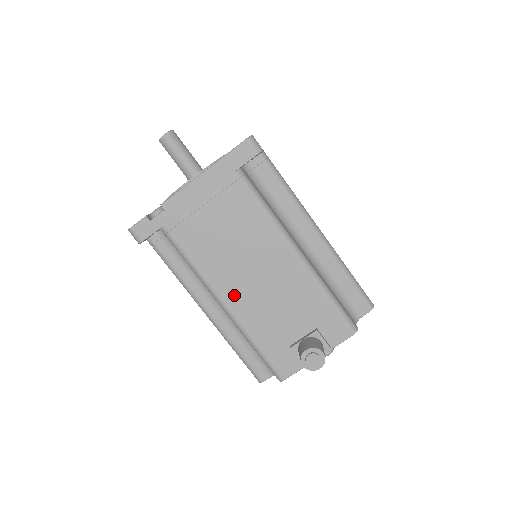
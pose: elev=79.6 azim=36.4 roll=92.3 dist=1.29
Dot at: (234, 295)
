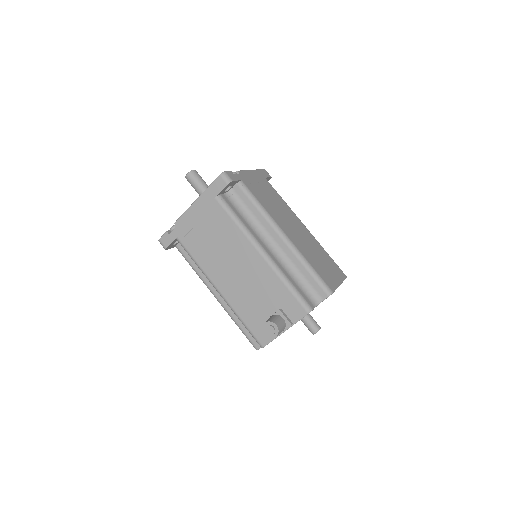
Dot at: (224, 284)
